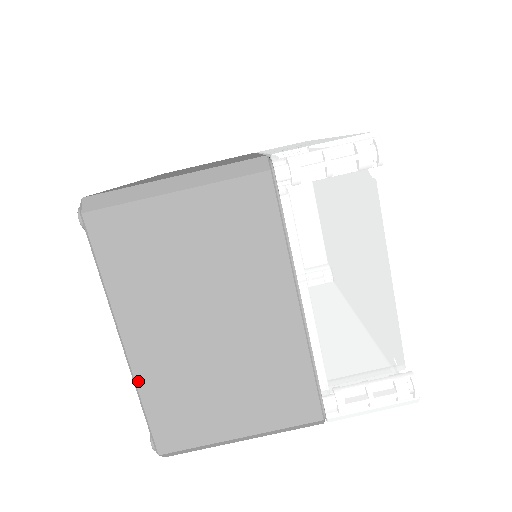
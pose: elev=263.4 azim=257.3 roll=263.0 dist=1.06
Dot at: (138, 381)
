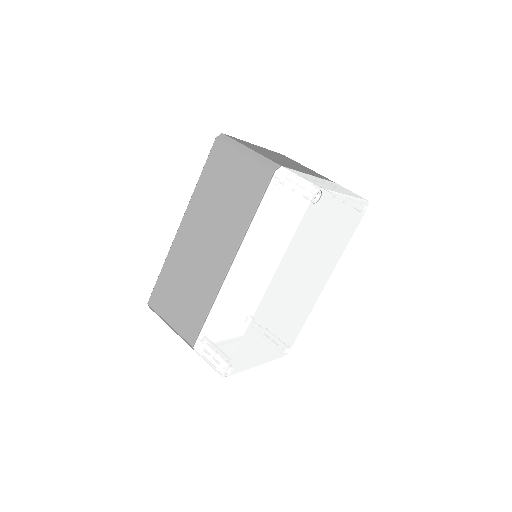
Dot at: occluded
